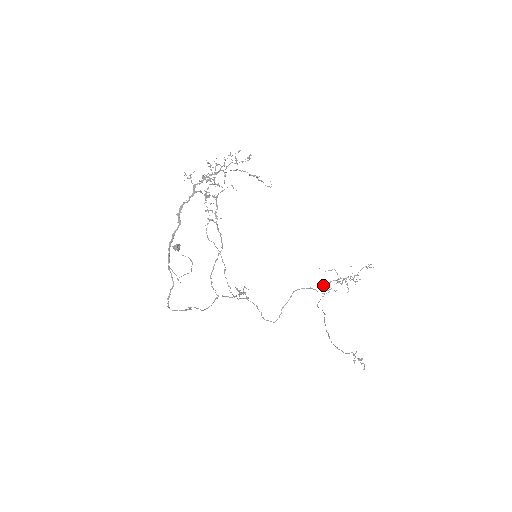
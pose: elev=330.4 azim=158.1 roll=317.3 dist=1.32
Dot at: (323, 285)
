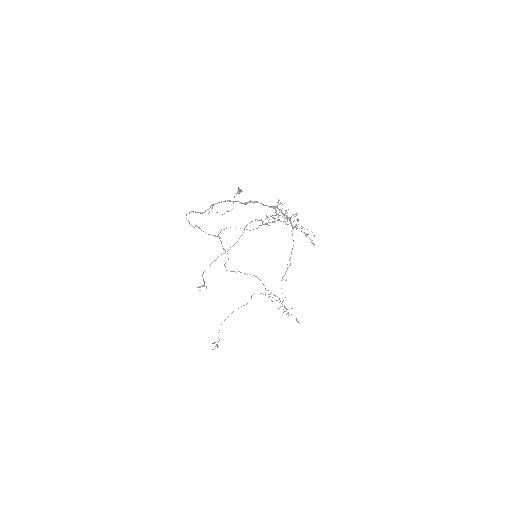
Dot at: occluded
